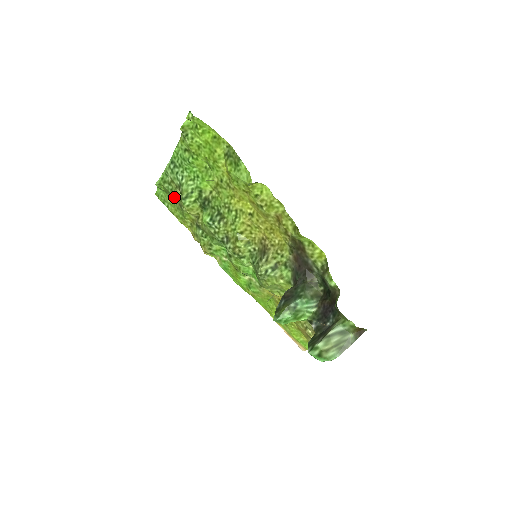
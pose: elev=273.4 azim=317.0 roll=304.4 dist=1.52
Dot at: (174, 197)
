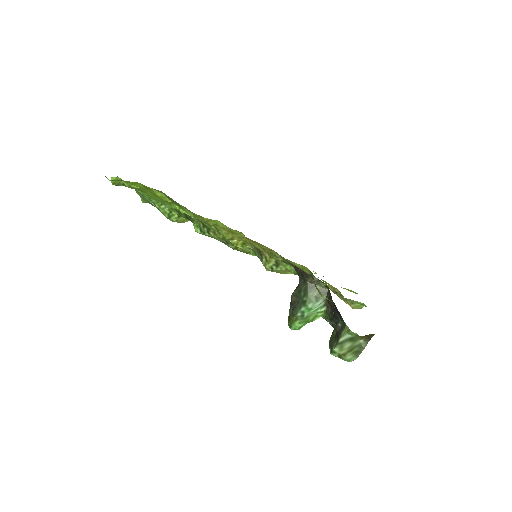
Dot at: occluded
